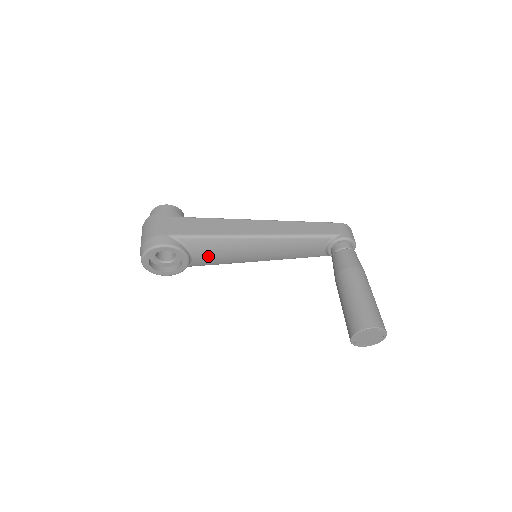
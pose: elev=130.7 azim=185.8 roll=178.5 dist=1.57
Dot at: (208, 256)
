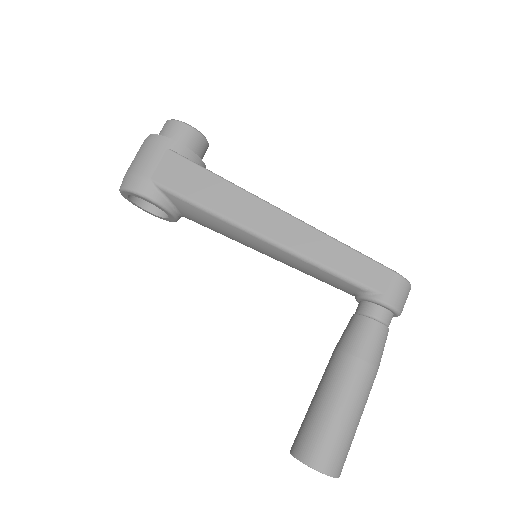
Dot at: (201, 223)
